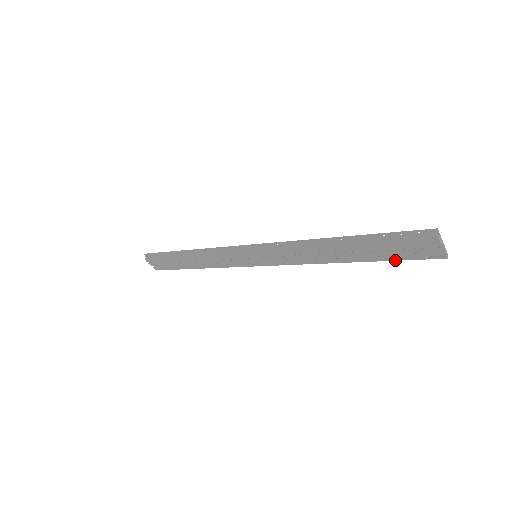
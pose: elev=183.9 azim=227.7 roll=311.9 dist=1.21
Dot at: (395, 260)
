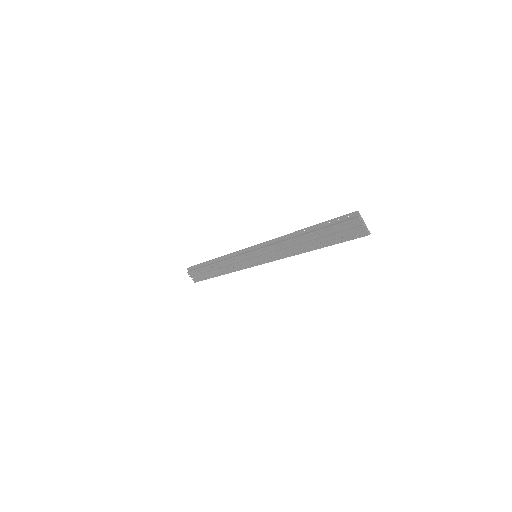
Dot at: occluded
